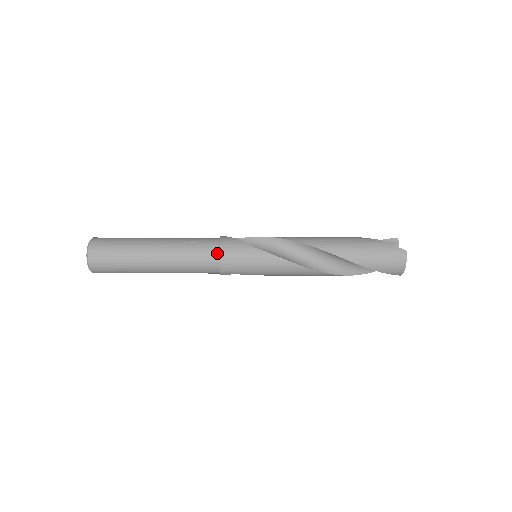
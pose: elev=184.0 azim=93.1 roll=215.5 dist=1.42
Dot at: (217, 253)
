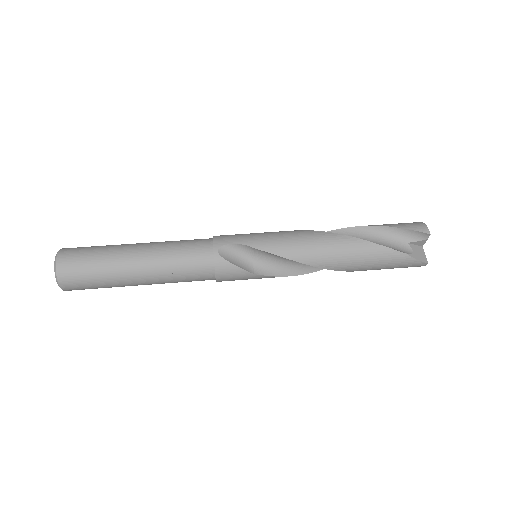
Dot at: (212, 279)
